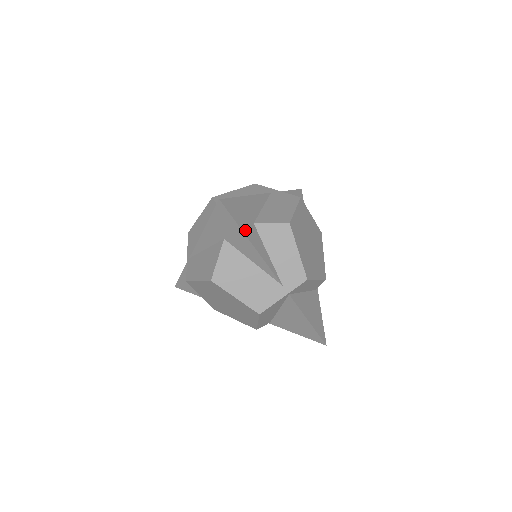
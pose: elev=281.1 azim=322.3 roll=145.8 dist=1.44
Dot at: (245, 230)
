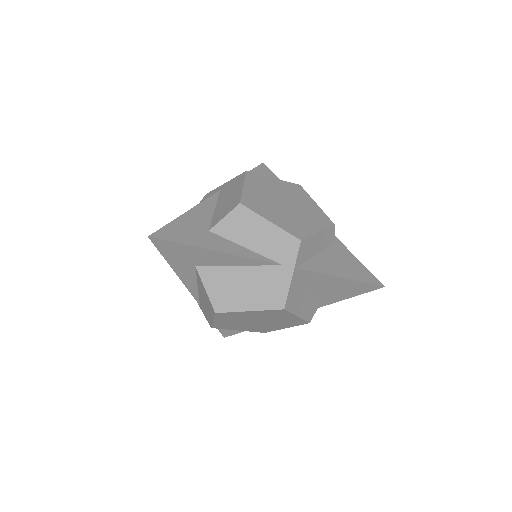
Dot at: (199, 244)
